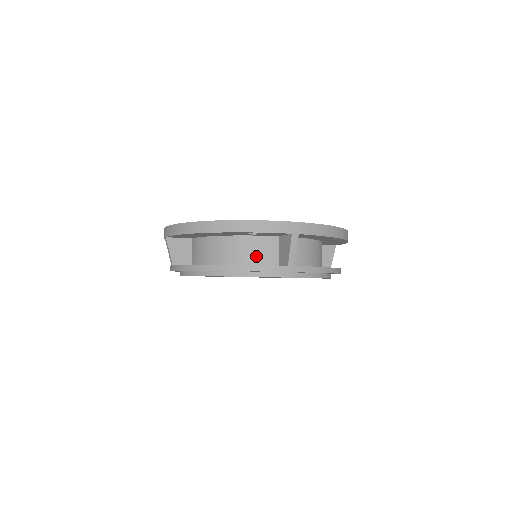
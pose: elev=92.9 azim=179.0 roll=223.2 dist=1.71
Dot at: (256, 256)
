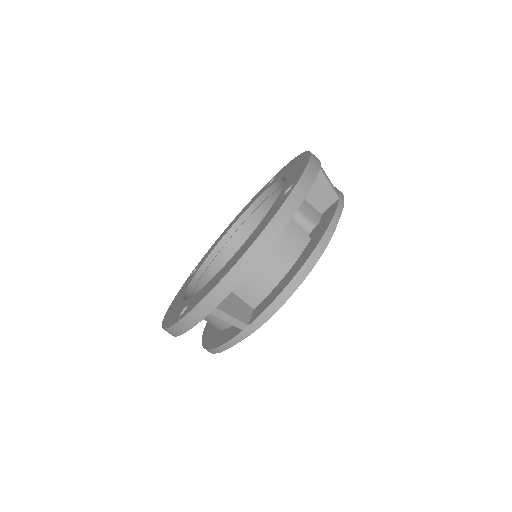
Dot at: occluded
